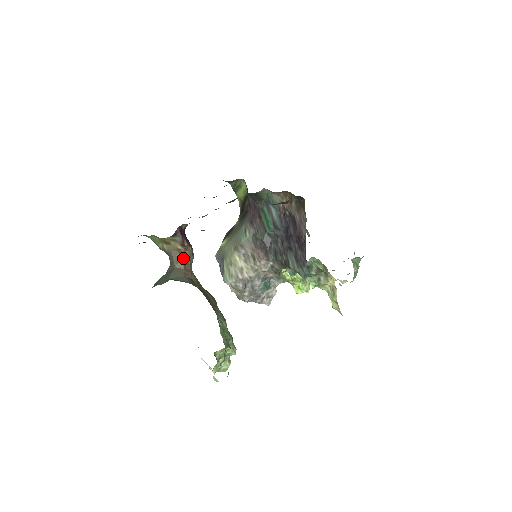
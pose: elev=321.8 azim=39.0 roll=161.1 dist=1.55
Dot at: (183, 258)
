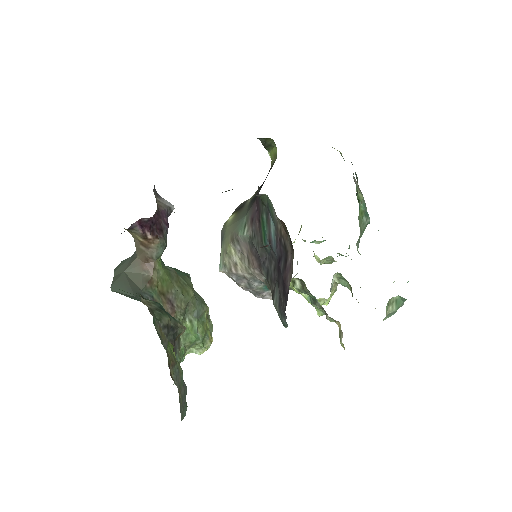
Dot at: (146, 251)
